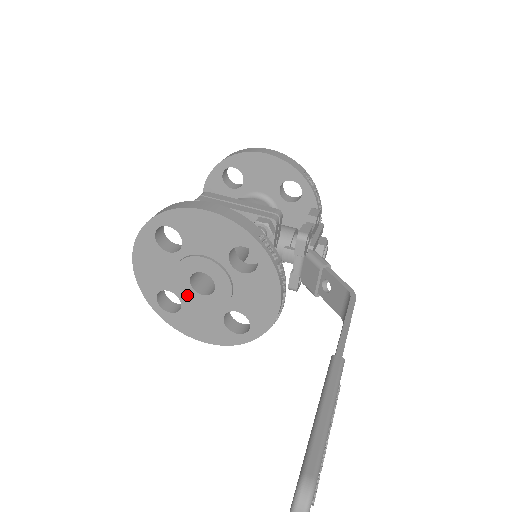
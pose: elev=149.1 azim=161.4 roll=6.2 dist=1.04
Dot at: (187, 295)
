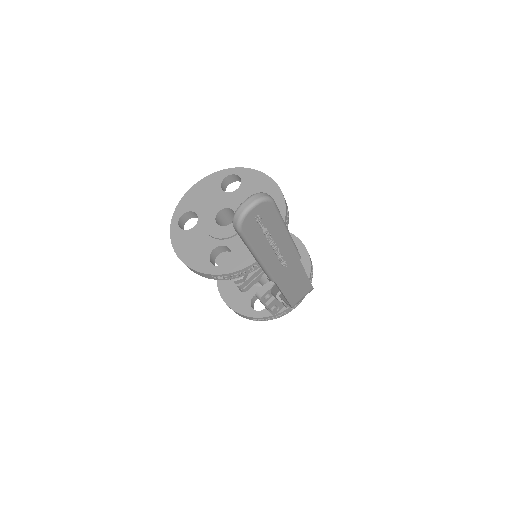
Dot at: (207, 220)
